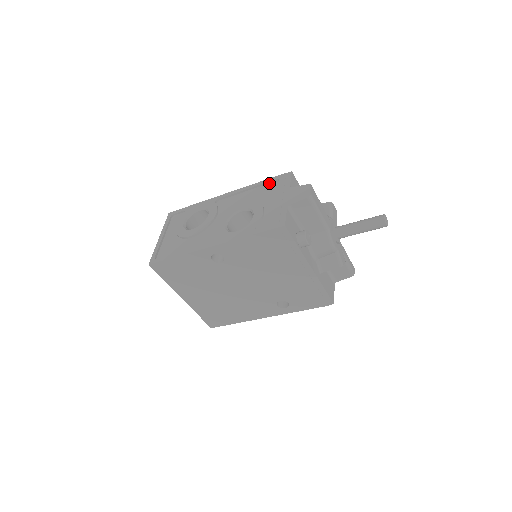
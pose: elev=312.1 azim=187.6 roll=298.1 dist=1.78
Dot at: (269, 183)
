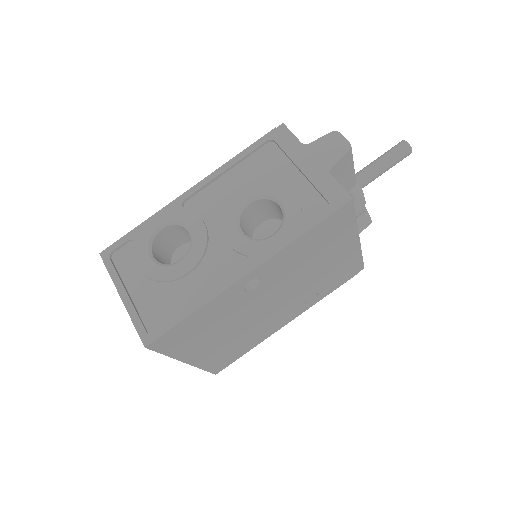
Dot at: (257, 150)
